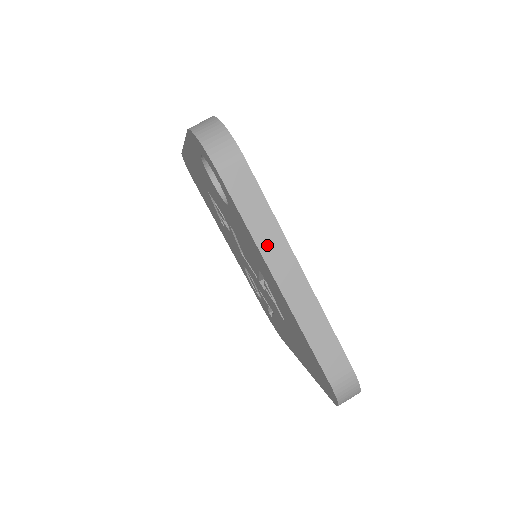
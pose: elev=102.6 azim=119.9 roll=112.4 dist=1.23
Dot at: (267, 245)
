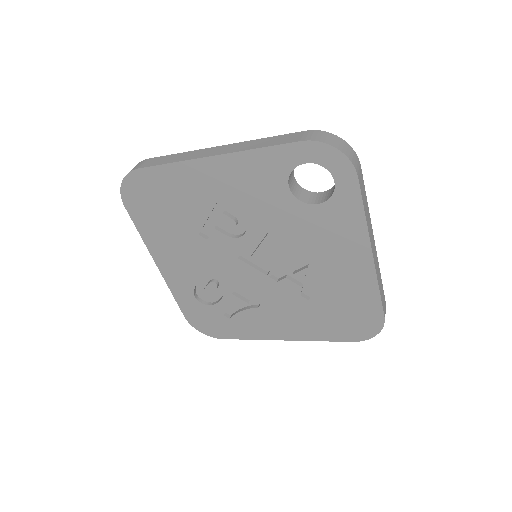
Dot at: (369, 227)
